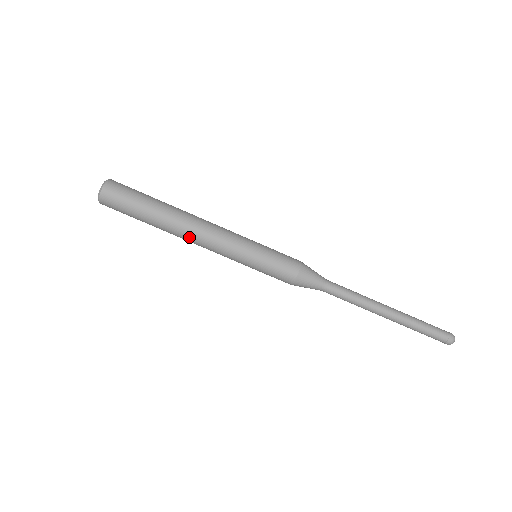
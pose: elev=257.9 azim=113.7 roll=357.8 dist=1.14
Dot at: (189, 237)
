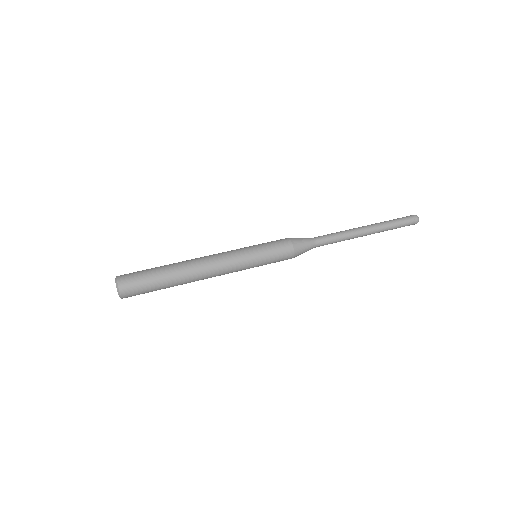
Dot at: (202, 270)
